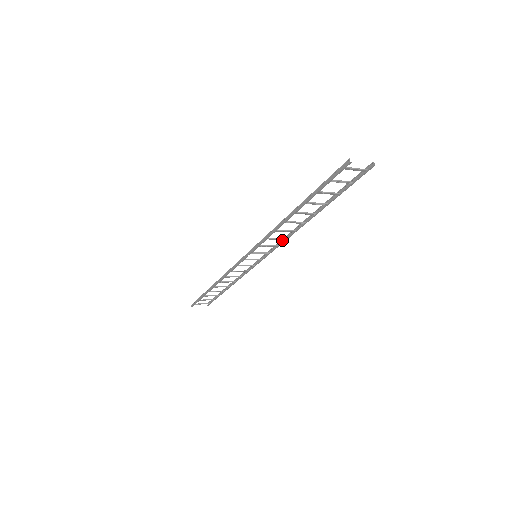
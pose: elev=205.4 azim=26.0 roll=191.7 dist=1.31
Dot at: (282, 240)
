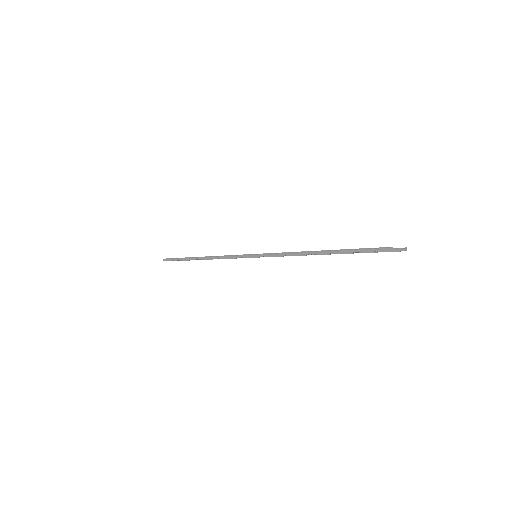
Dot at: occluded
